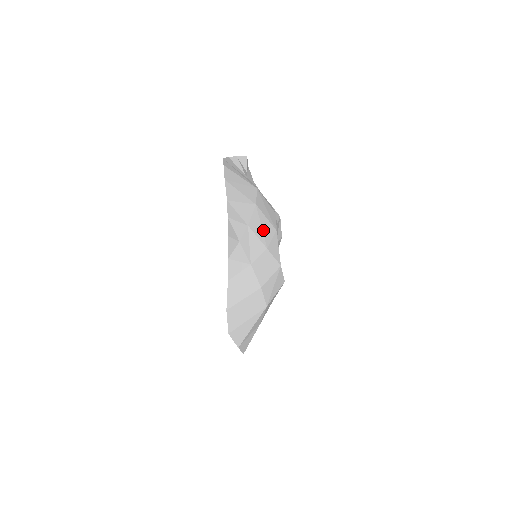
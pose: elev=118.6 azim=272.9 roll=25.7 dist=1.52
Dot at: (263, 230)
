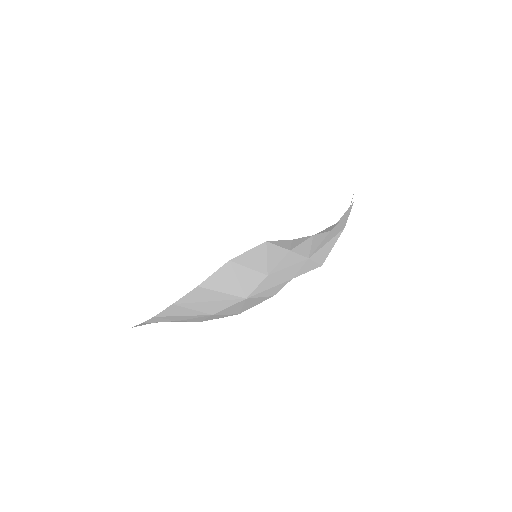
Dot at: (207, 319)
